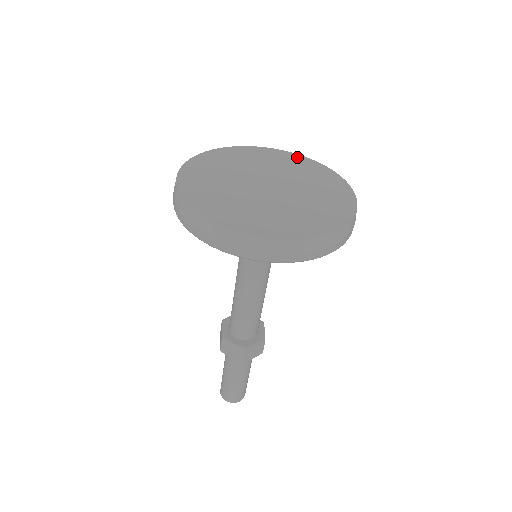
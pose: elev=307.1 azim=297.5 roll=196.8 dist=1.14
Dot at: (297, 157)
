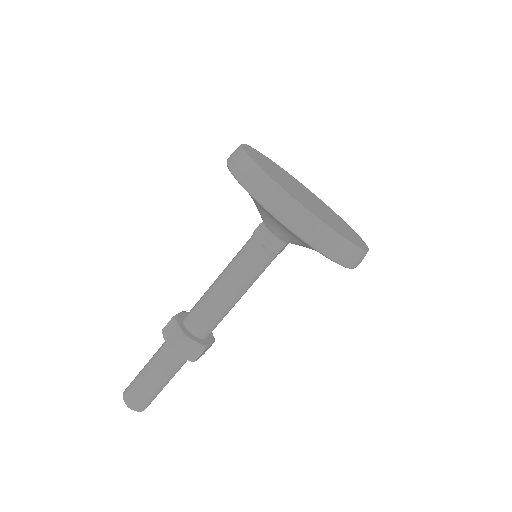
Dot at: (340, 217)
